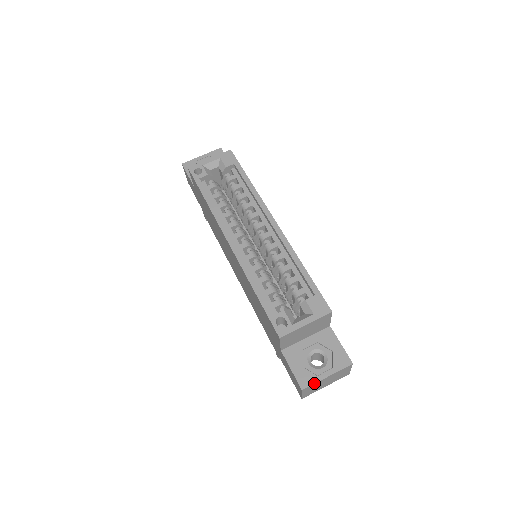
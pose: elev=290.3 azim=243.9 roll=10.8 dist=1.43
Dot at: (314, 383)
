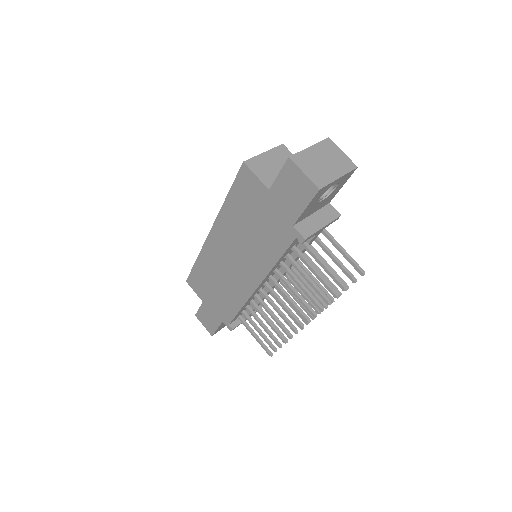
Dot at: (298, 152)
